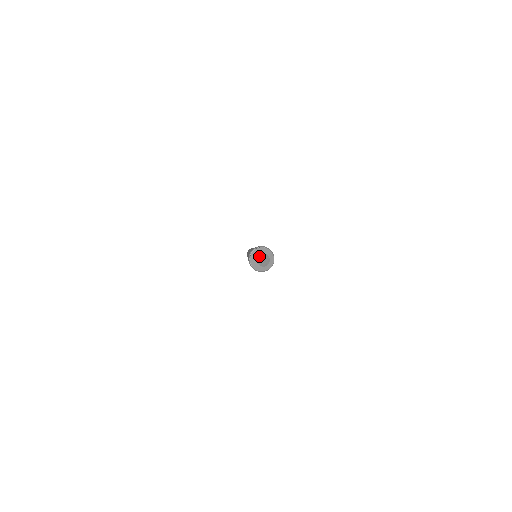
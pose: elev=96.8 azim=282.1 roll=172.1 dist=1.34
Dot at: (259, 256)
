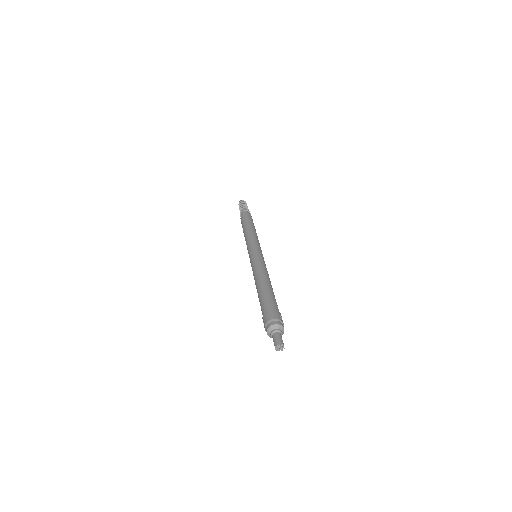
Dot at: (276, 346)
